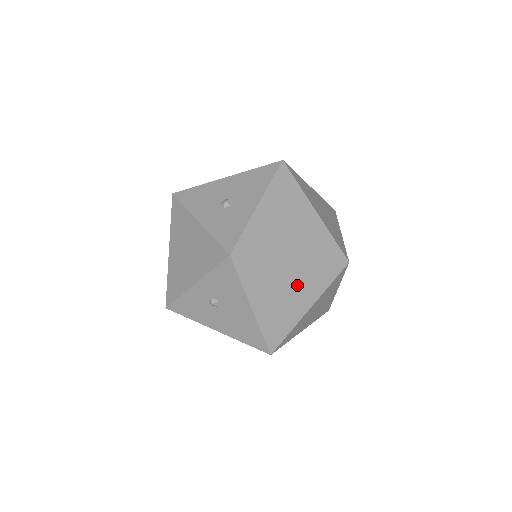
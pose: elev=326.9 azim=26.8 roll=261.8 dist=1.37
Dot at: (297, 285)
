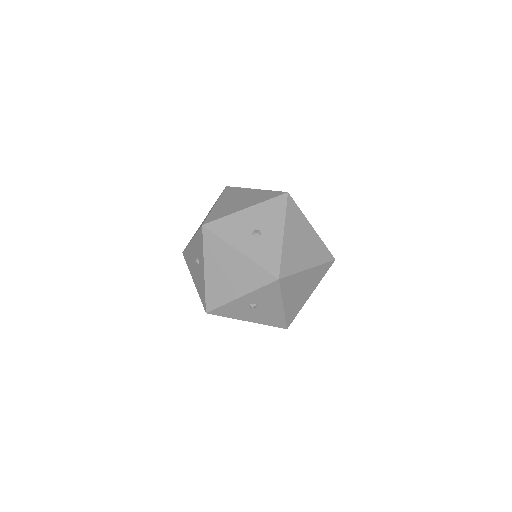
Dot at: (308, 283)
